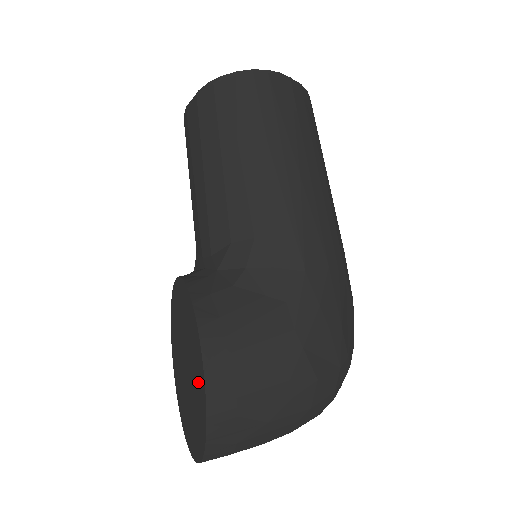
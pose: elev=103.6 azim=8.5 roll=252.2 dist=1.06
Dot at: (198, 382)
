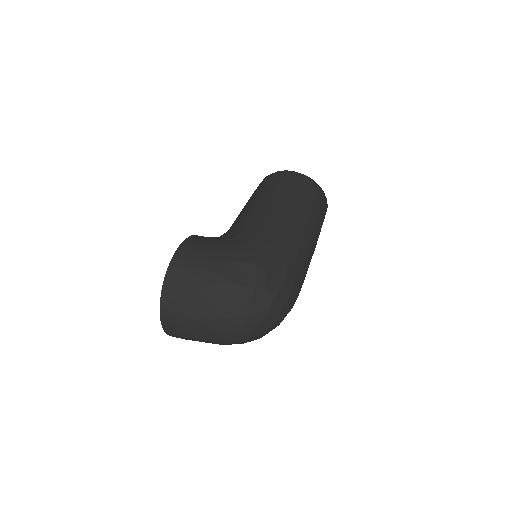
Dot at: occluded
